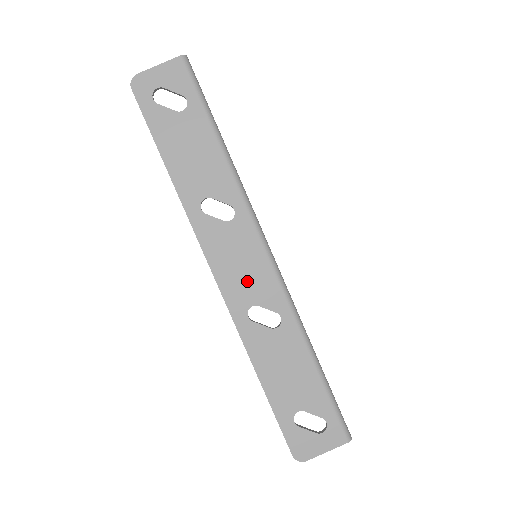
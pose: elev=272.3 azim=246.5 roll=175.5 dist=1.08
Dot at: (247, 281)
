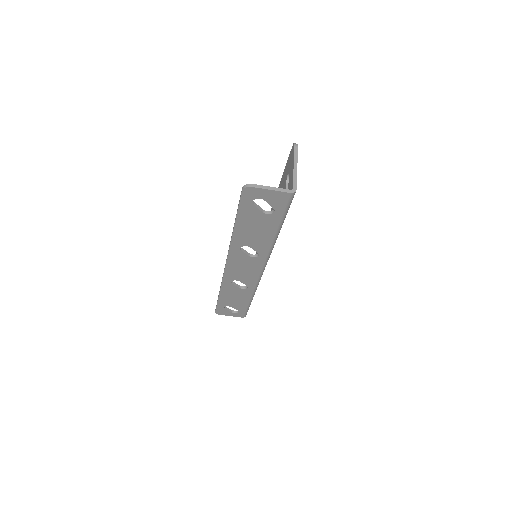
Dot at: (242, 274)
